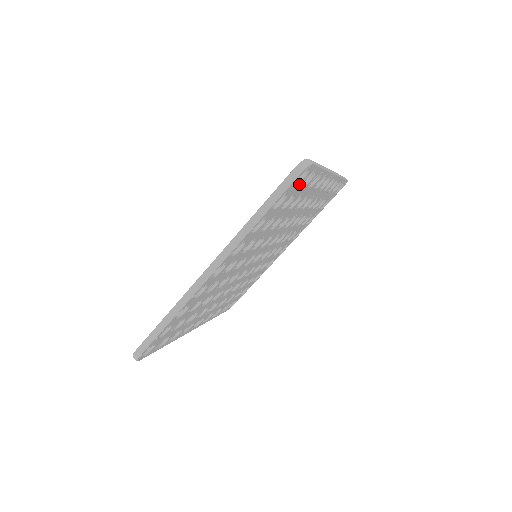
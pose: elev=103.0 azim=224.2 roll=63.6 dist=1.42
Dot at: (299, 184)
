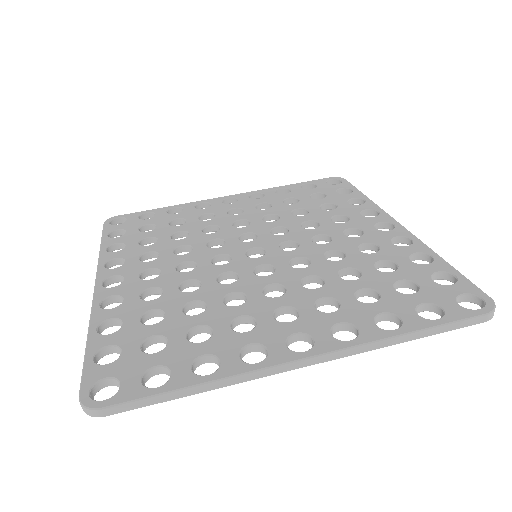
Dot at: occluded
